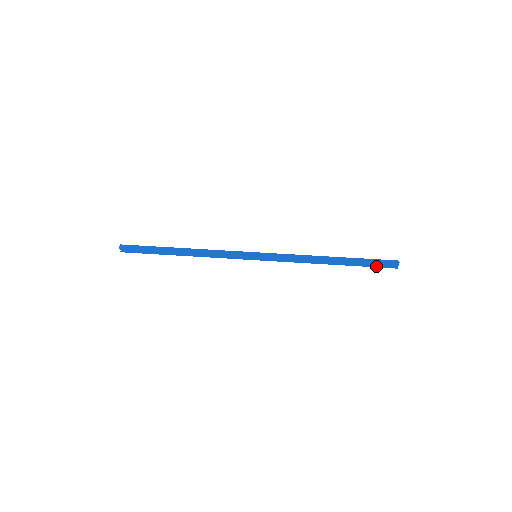
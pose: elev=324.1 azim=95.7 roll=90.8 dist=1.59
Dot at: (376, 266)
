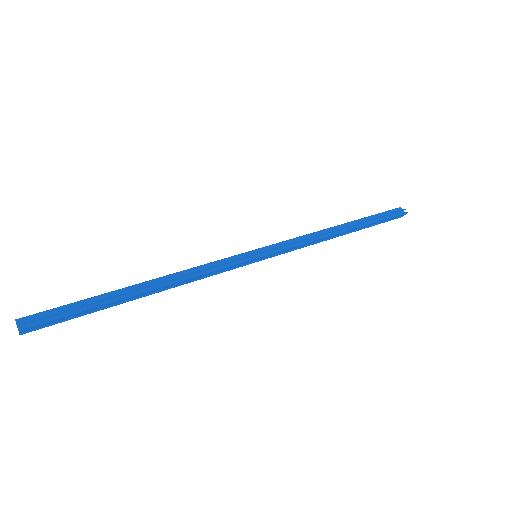
Dot at: (383, 221)
